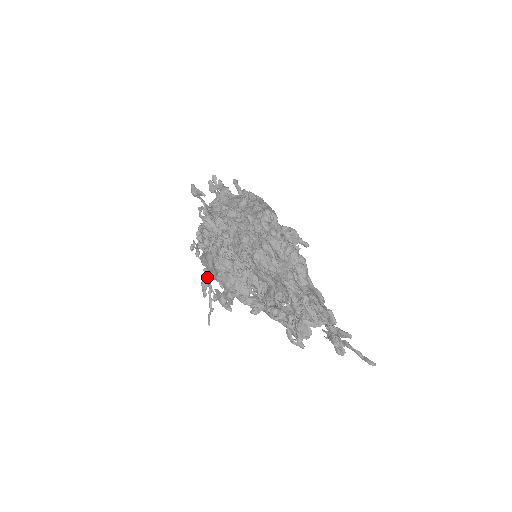
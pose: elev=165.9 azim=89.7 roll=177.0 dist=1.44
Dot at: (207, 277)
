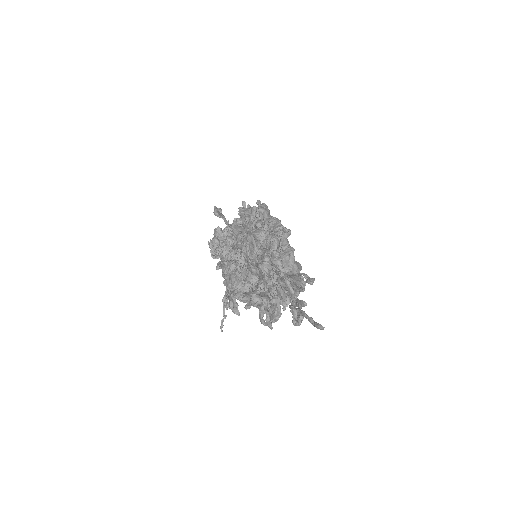
Dot at: occluded
